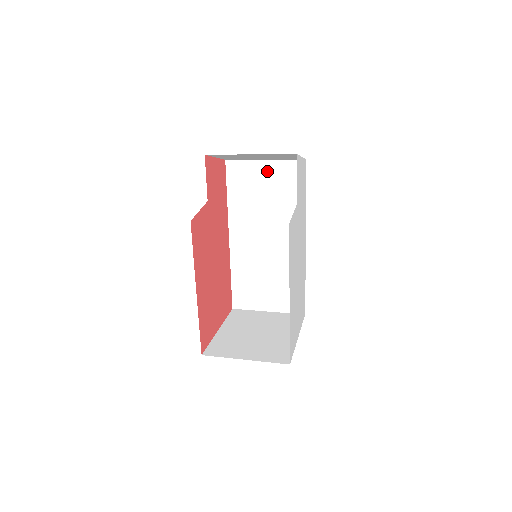
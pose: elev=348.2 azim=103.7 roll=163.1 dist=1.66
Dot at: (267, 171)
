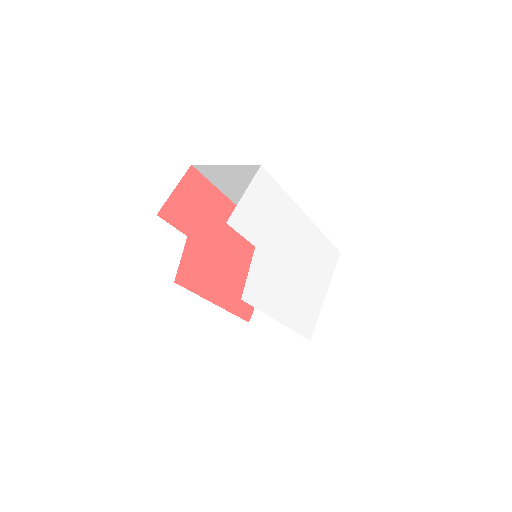
Dot at: (233, 172)
